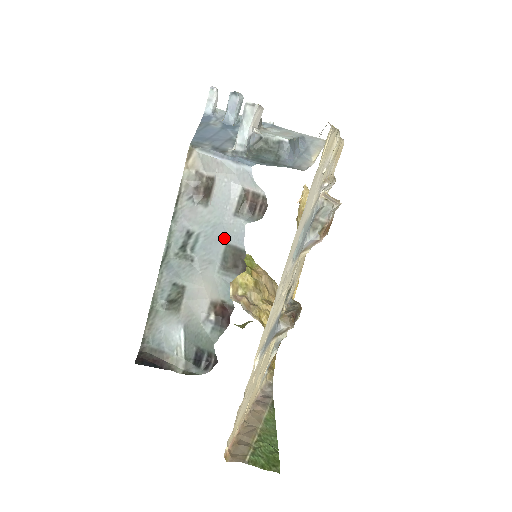
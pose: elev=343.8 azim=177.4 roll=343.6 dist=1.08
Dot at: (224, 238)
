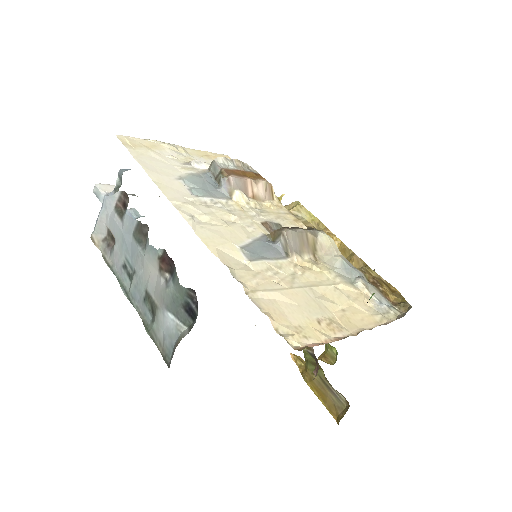
Dot at: (130, 236)
